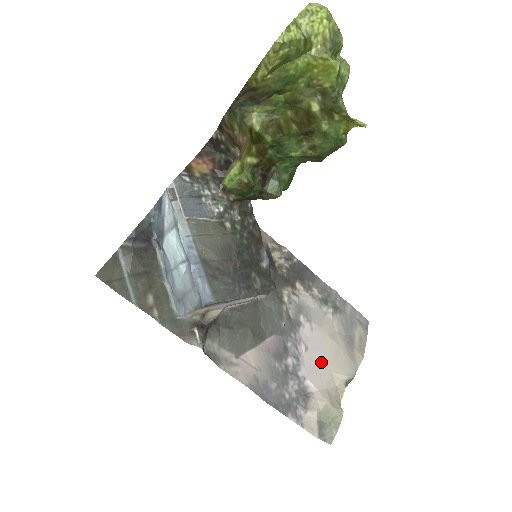
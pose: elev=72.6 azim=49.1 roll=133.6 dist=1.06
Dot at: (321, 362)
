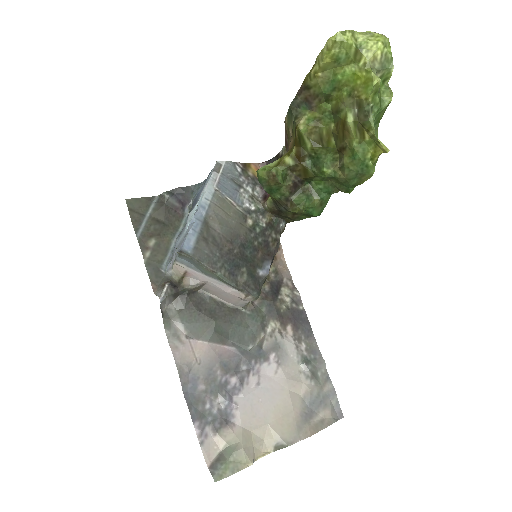
Dot at: (264, 406)
